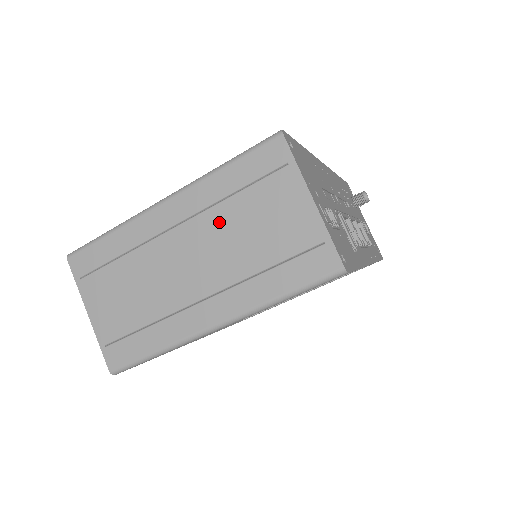
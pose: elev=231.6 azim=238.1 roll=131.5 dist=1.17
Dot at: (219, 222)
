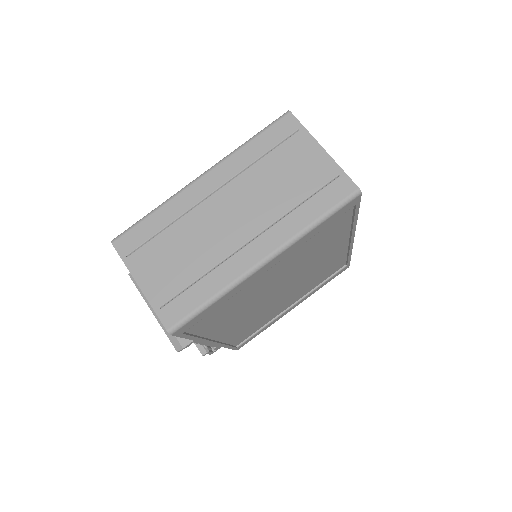
Dot at: (252, 180)
